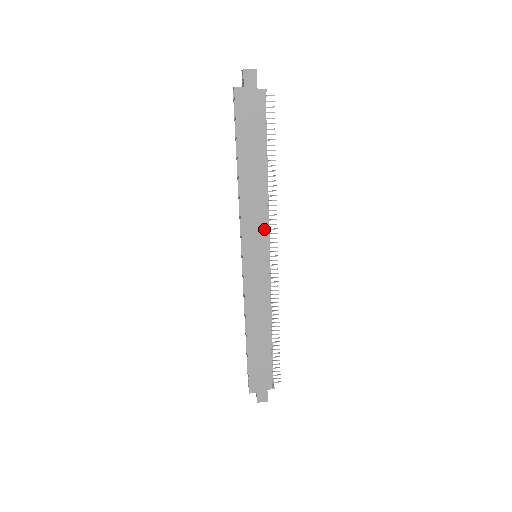
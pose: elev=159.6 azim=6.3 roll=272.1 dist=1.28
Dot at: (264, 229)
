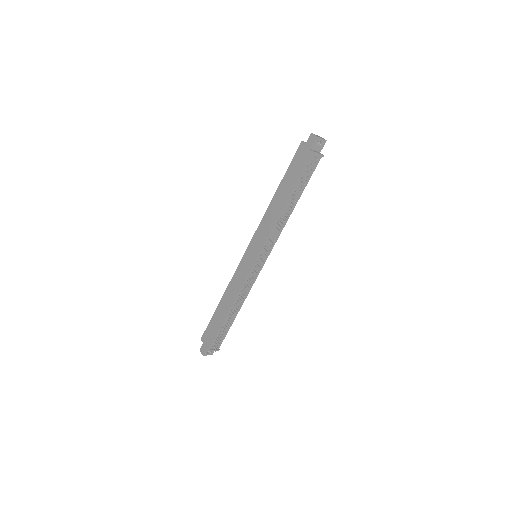
Dot at: (265, 239)
